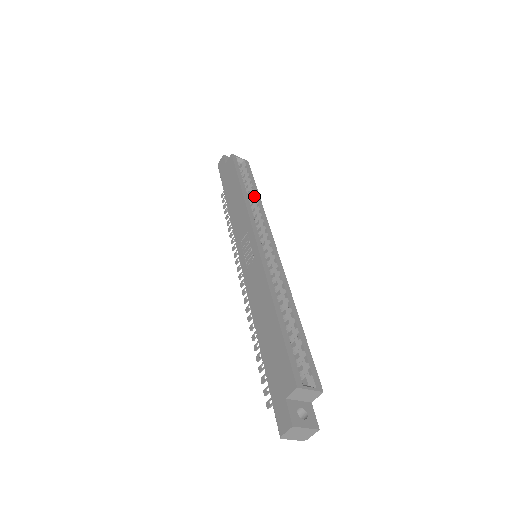
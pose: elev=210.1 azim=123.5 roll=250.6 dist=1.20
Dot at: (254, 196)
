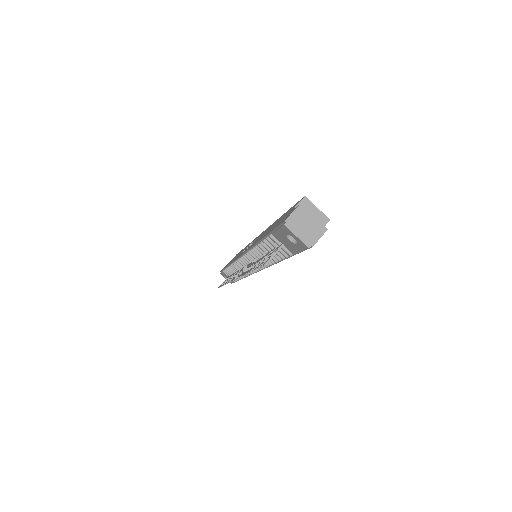
Dot at: occluded
